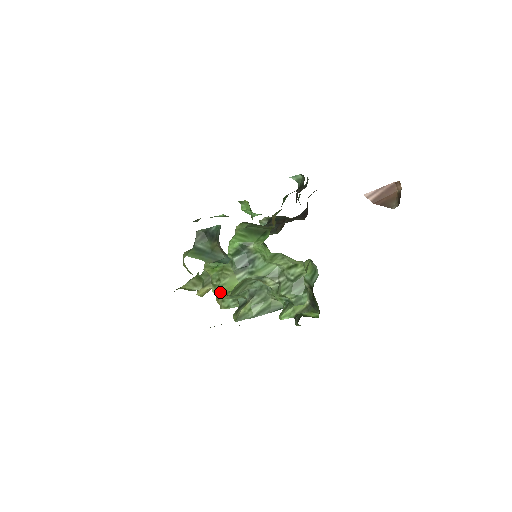
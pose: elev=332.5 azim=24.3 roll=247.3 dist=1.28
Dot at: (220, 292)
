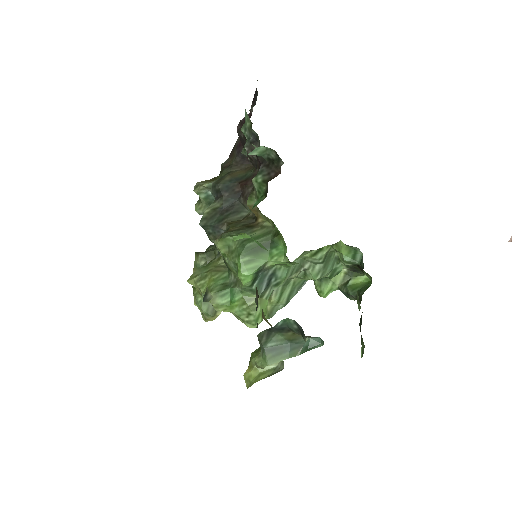
Dot at: (259, 323)
